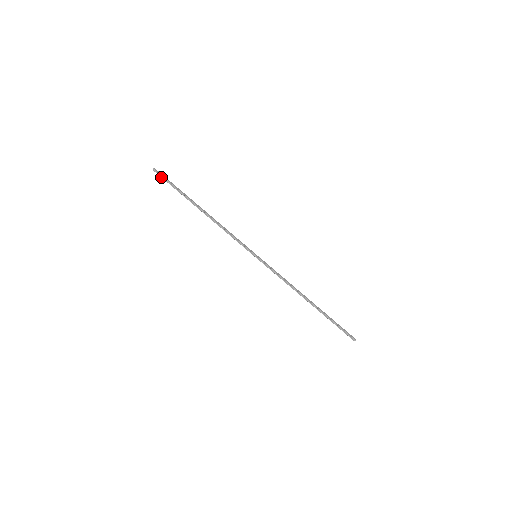
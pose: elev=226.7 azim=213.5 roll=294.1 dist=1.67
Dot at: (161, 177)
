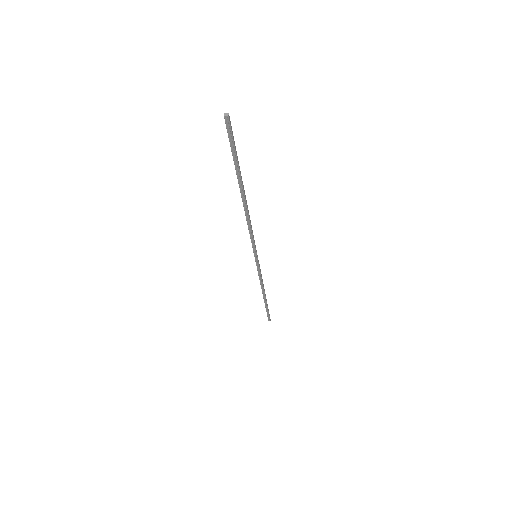
Dot at: (228, 134)
